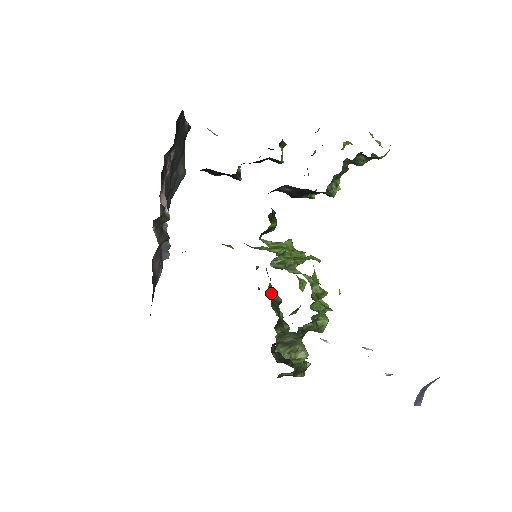
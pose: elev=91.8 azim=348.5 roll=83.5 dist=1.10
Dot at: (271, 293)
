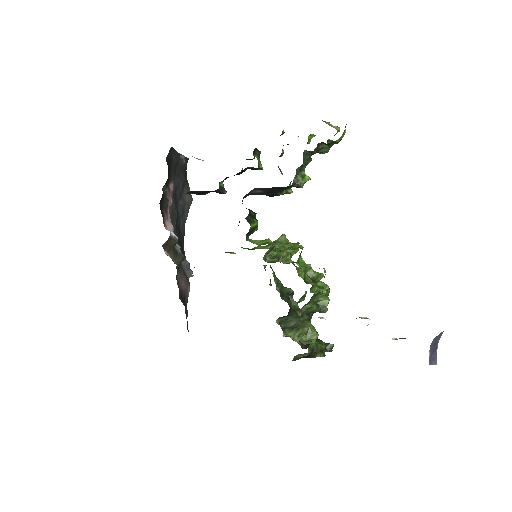
Dot at: (279, 286)
